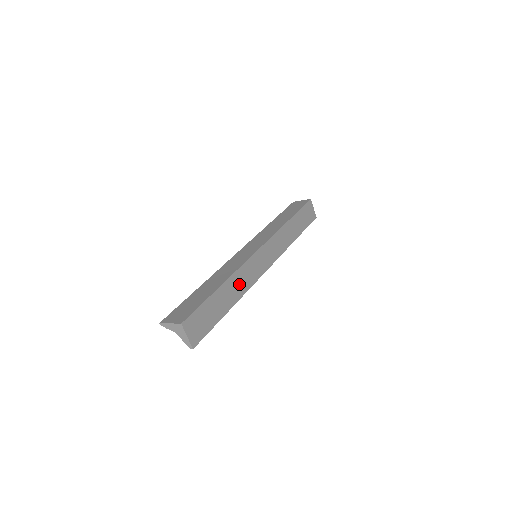
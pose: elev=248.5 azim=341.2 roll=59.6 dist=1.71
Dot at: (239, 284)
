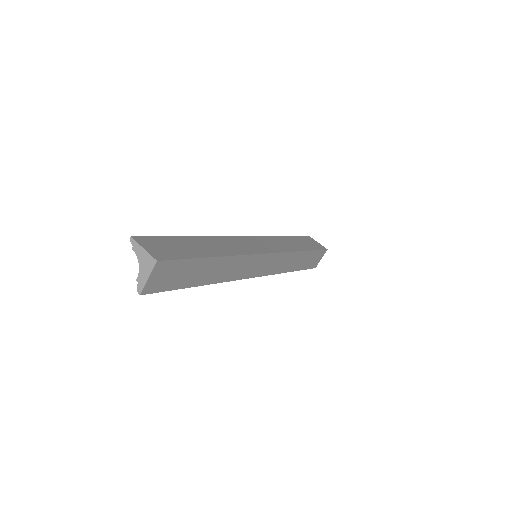
Dot at: (227, 269)
